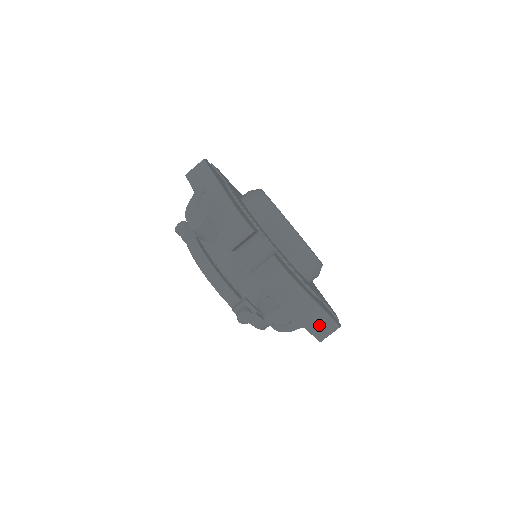
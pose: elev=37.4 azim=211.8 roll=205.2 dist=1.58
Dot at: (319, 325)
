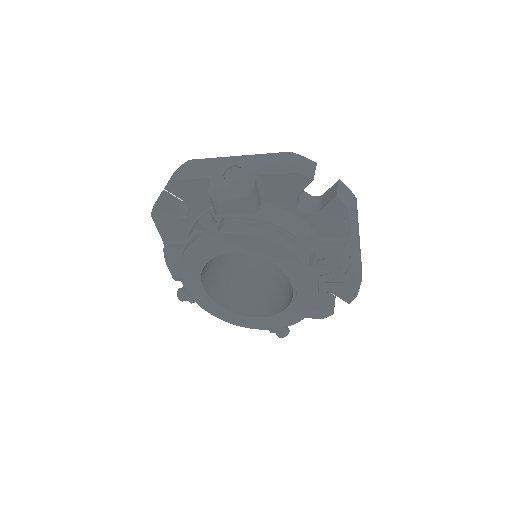
Dot at: (360, 267)
